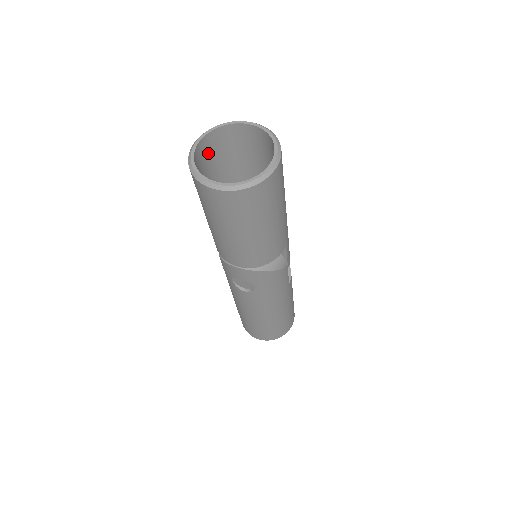
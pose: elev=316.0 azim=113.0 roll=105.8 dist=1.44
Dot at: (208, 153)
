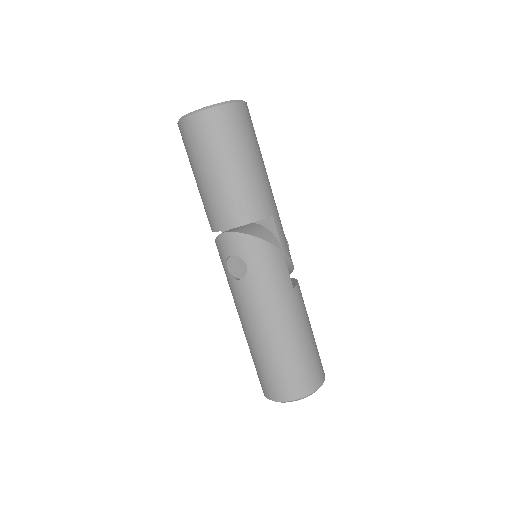
Dot at: occluded
